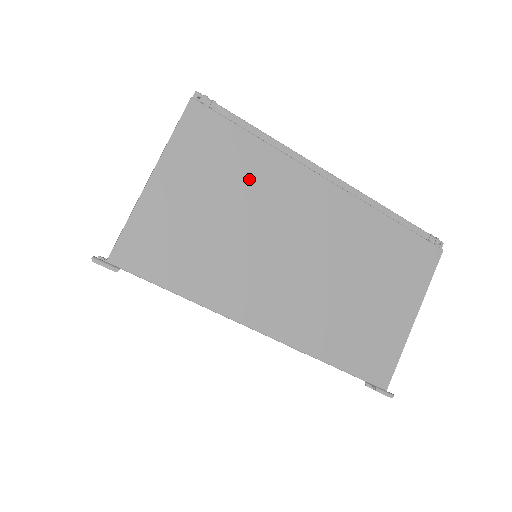
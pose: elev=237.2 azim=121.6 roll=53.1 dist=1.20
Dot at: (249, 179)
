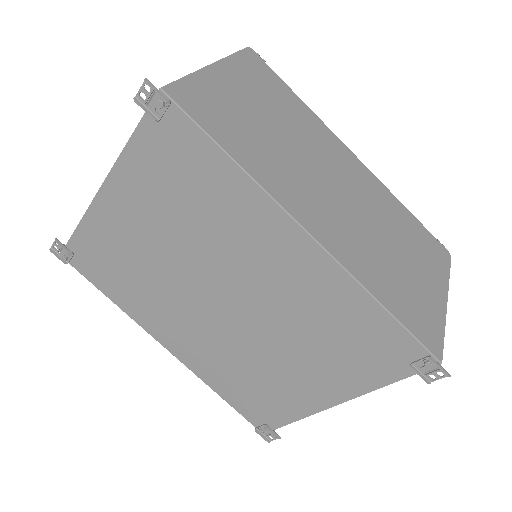
Dot at: (292, 115)
